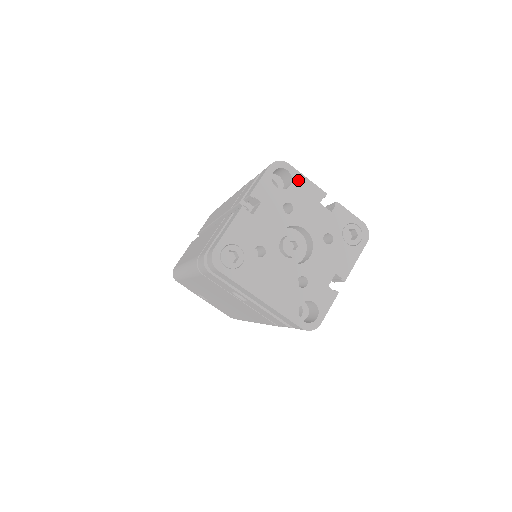
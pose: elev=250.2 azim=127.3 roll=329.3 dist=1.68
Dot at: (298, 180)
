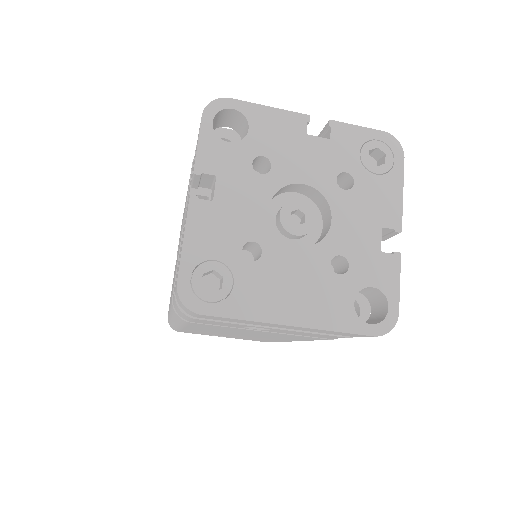
Dot at: (256, 116)
